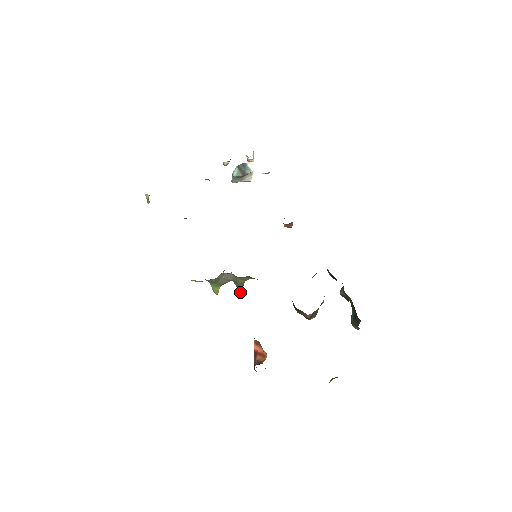
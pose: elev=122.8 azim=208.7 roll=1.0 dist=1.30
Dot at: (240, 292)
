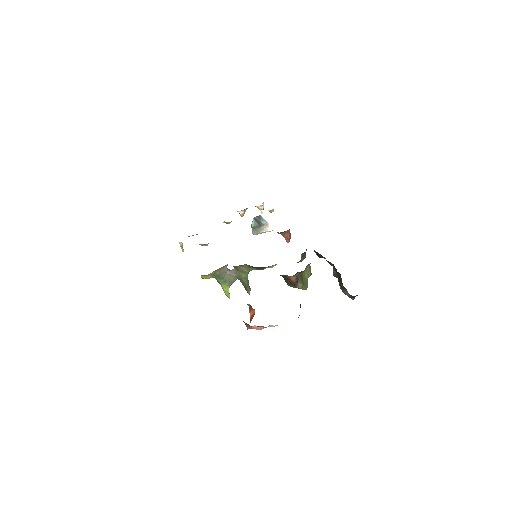
Dot at: (248, 292)
